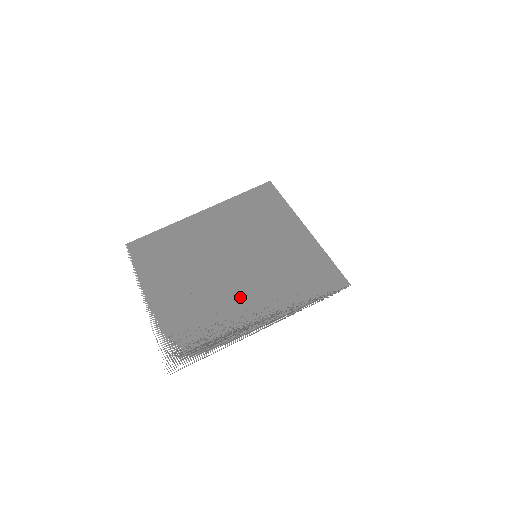
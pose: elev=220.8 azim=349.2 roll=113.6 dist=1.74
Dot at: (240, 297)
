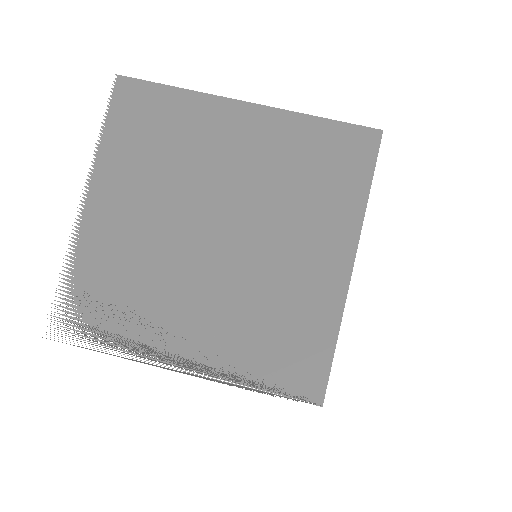
Dot at: (190, 303)
